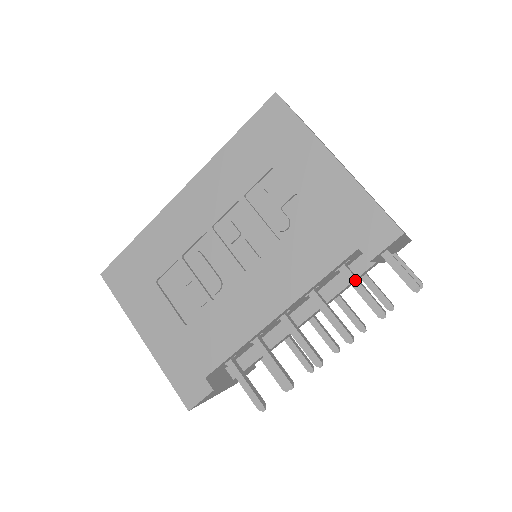
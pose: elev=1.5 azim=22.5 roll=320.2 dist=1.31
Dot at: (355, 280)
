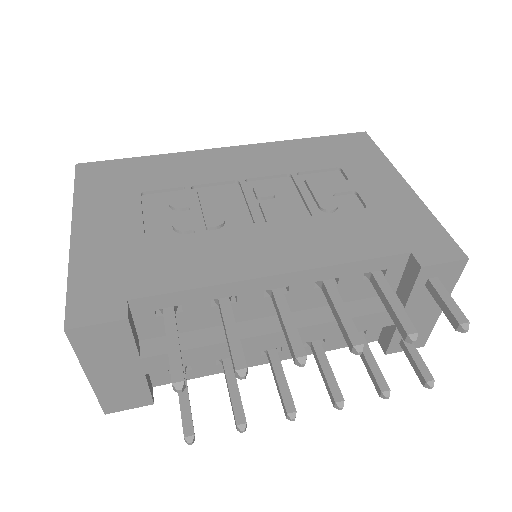
Dot at: (389, 289)
